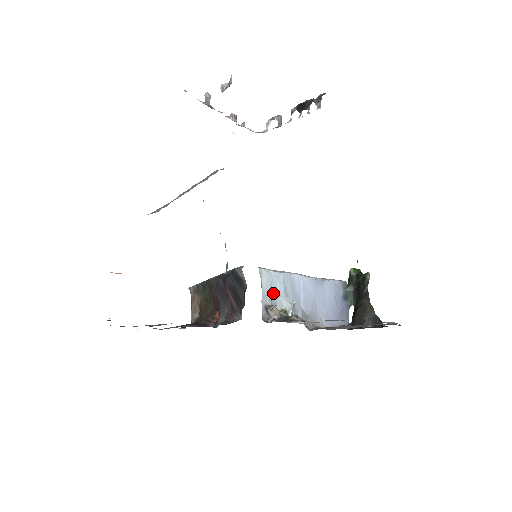
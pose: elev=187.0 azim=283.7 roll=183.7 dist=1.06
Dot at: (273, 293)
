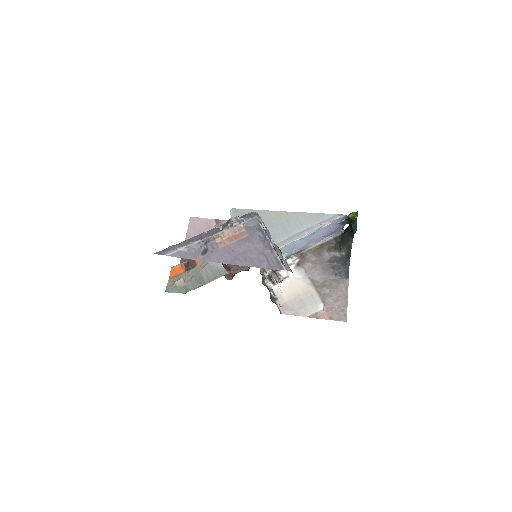
Dot at: occluded
